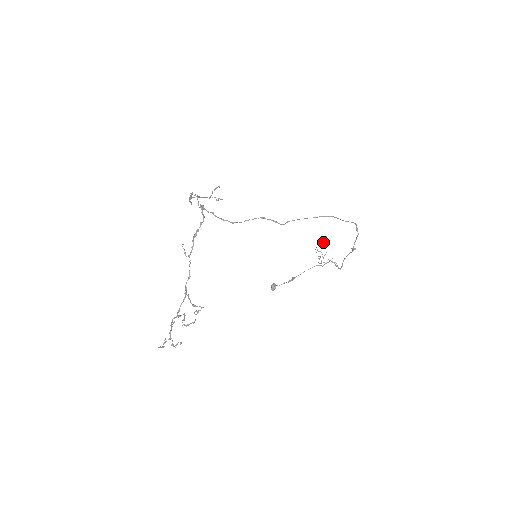
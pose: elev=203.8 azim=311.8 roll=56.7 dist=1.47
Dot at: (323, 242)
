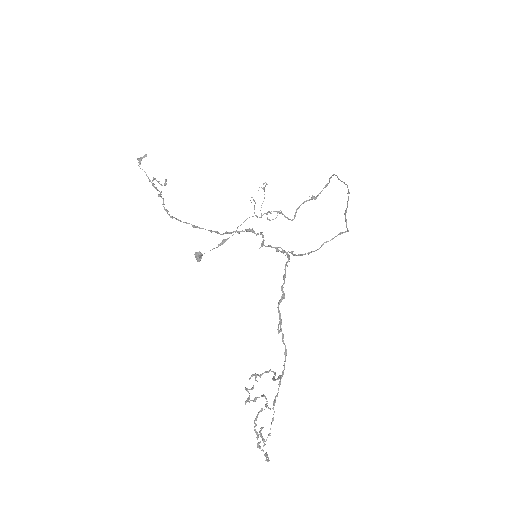
Dot at: occluded
